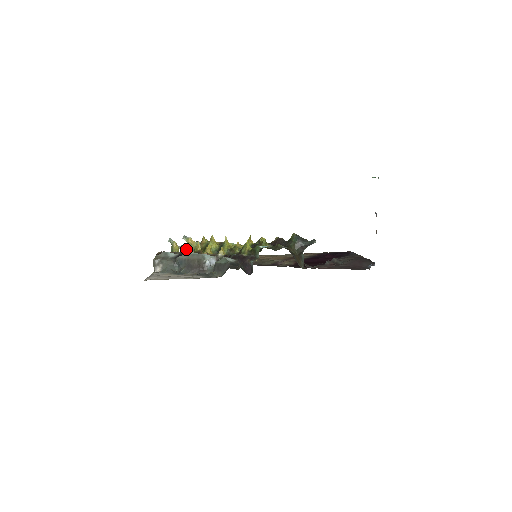
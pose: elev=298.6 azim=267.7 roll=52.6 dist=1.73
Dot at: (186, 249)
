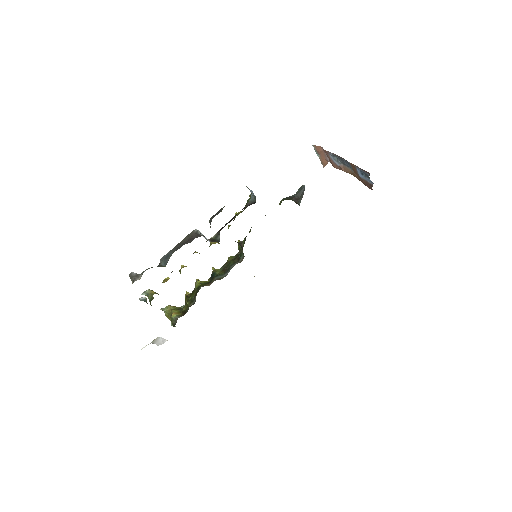
Dot at: occluded
